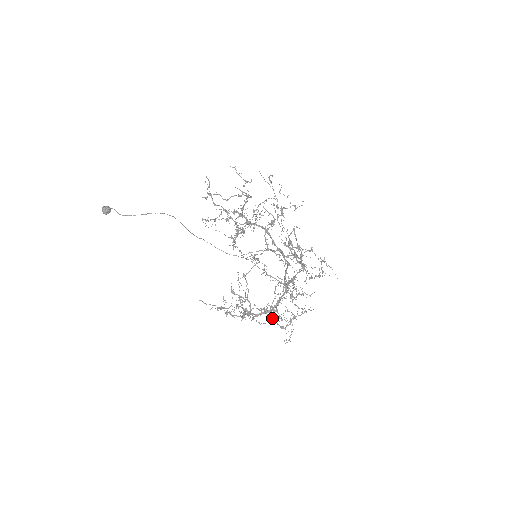
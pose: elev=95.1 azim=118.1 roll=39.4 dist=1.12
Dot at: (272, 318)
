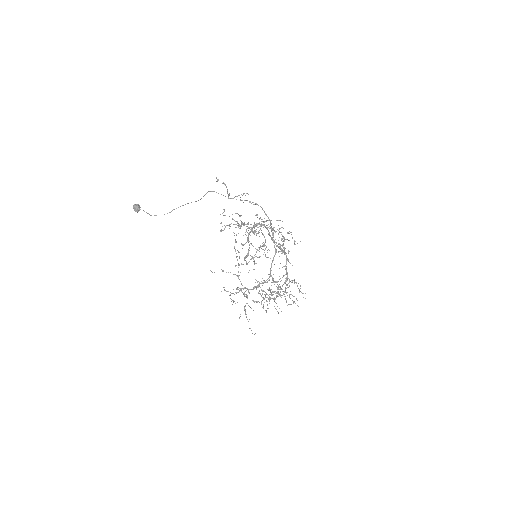
Dot at: occluded
